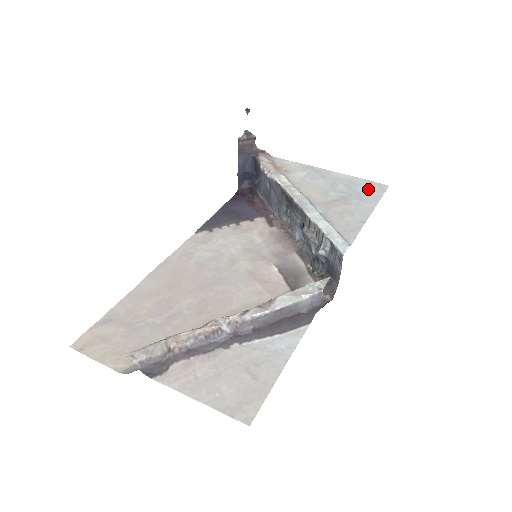
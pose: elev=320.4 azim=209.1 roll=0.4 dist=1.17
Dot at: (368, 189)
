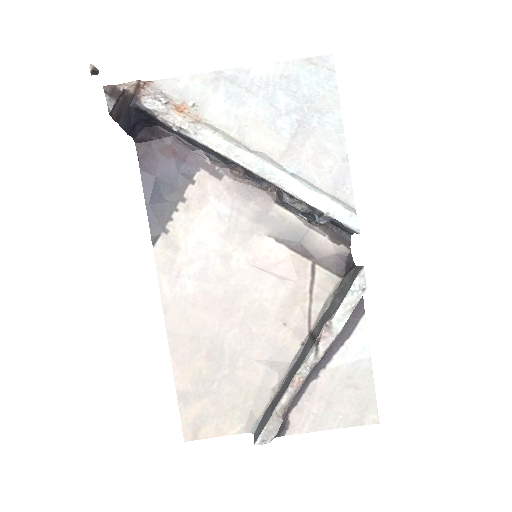
Dot at: (314, 81)
